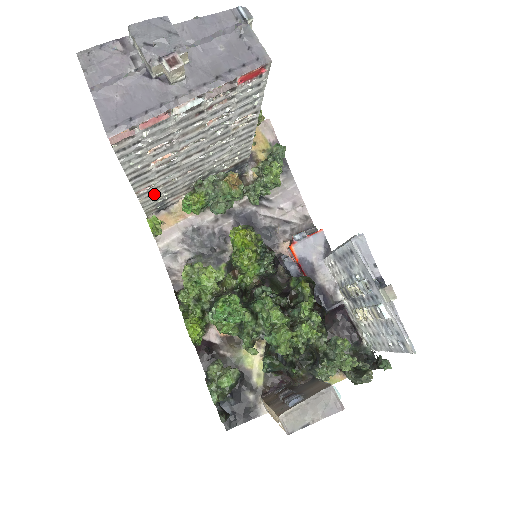
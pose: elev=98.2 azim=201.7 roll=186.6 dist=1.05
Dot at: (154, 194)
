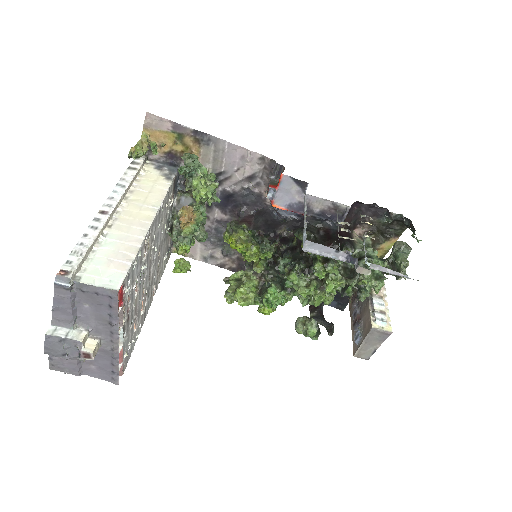
Dot at: (160, 273)
